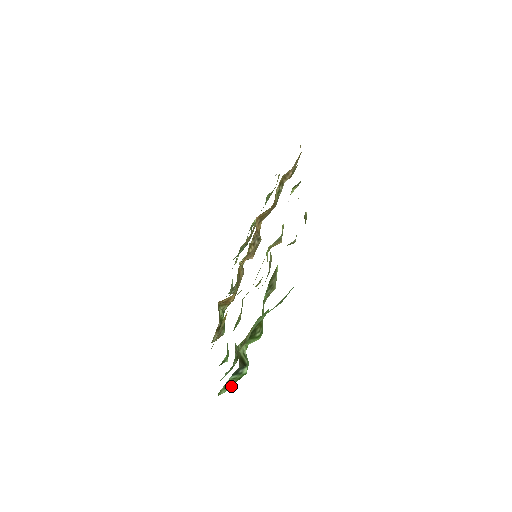
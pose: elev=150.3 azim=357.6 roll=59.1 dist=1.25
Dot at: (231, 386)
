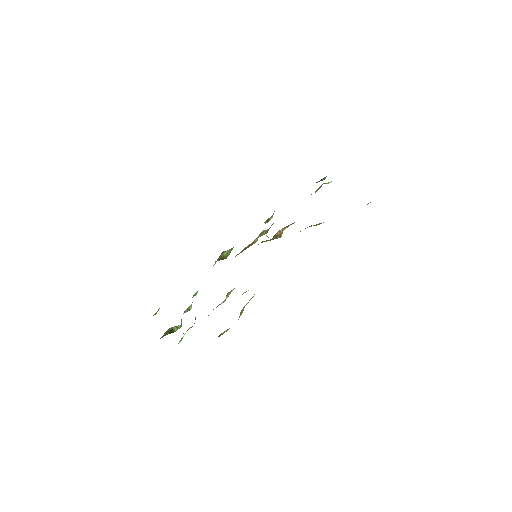
Dot at: occluded
